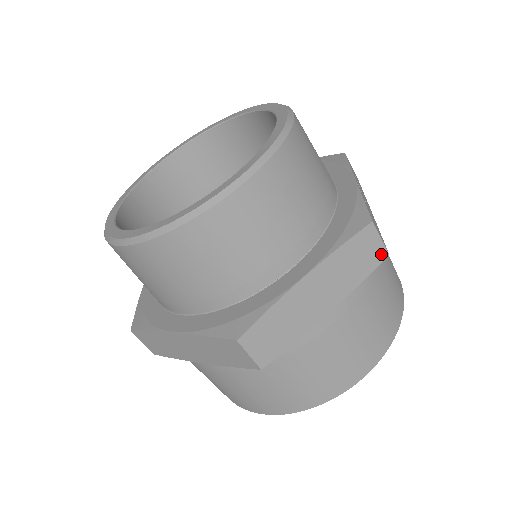
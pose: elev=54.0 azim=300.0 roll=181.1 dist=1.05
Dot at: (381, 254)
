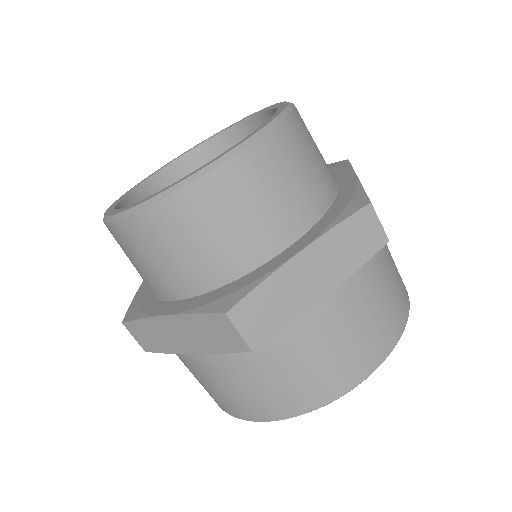
Dot at: (381, 239)
